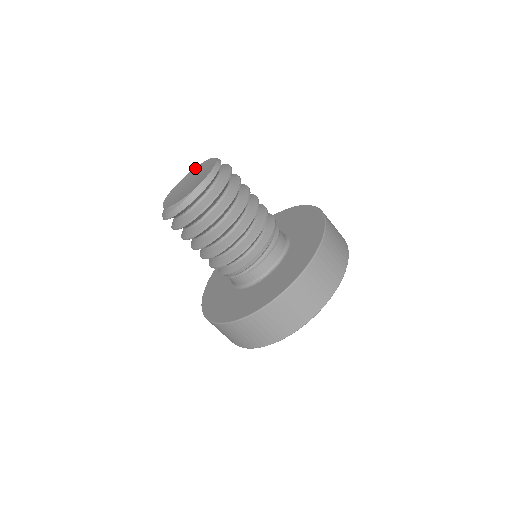
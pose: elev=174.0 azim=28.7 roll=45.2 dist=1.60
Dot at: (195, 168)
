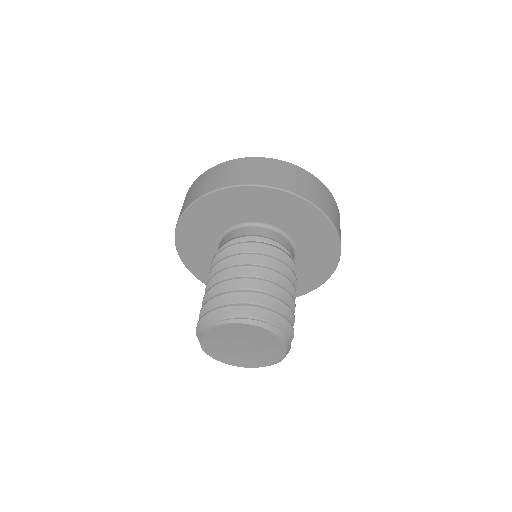
Dot at: (212, 331)
